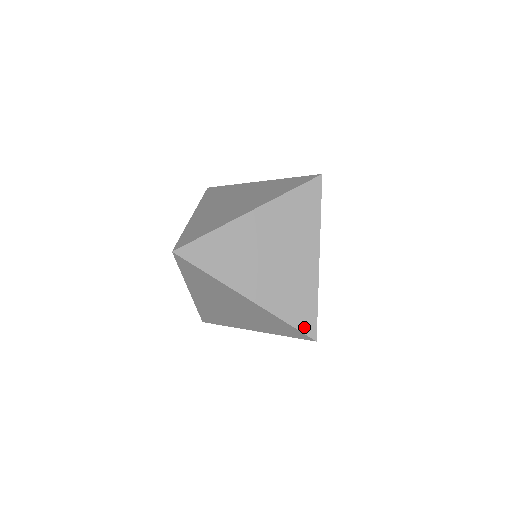
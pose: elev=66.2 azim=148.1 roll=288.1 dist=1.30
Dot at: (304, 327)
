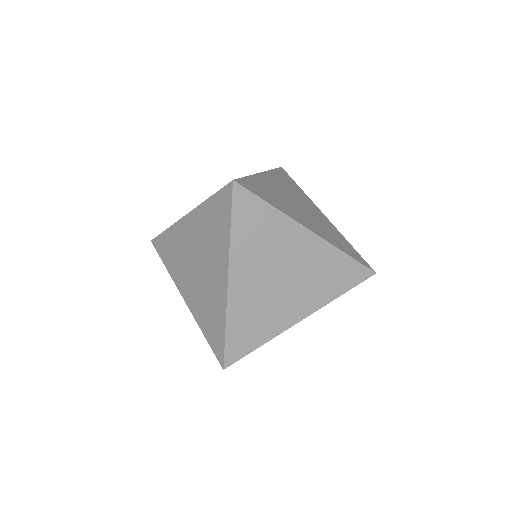
Dot at: (358, 279)
